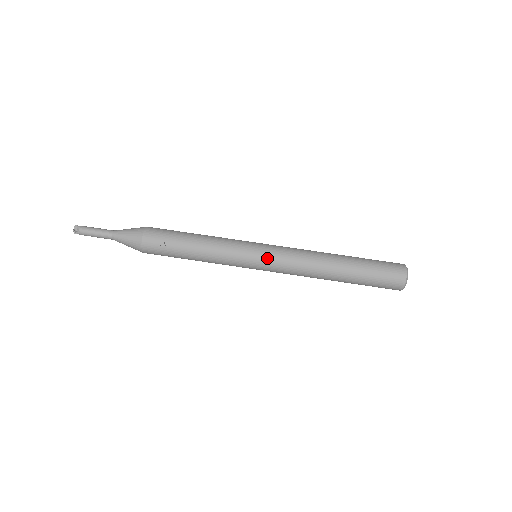
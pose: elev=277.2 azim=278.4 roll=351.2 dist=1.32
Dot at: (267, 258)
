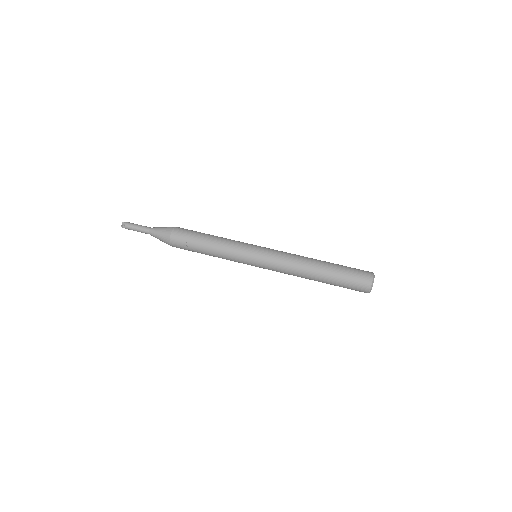
Dot at: (262, 263)
